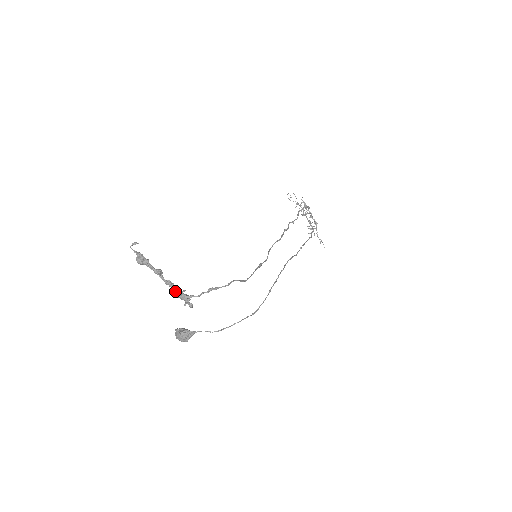
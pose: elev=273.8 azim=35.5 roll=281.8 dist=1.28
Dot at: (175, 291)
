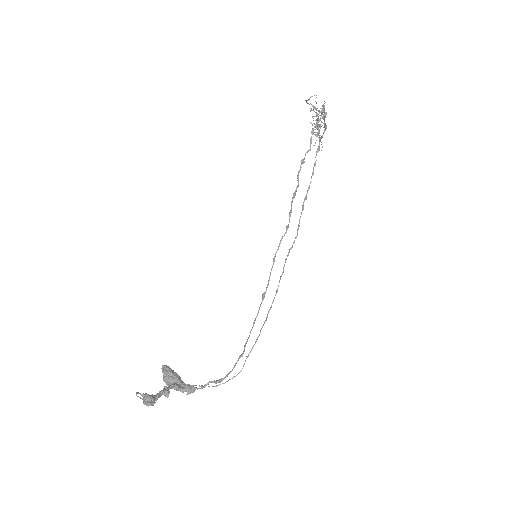
Dot at: (179, 390)
